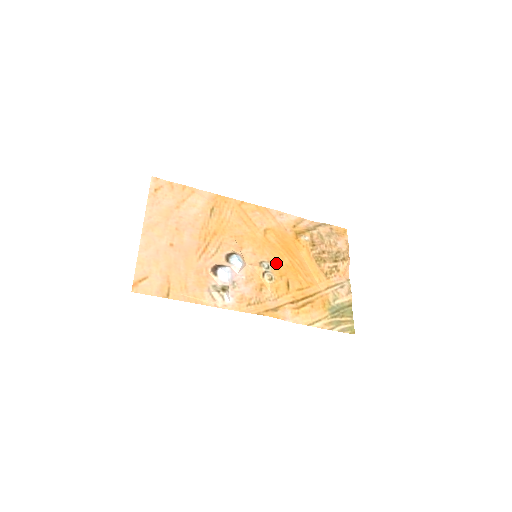
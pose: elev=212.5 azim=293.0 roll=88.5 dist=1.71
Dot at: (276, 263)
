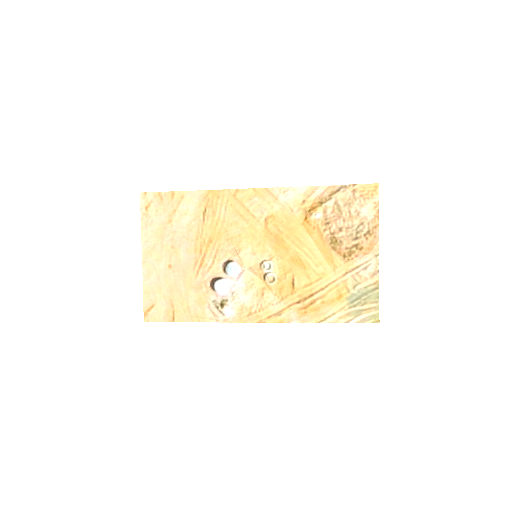
Dot at: (279, 259)
